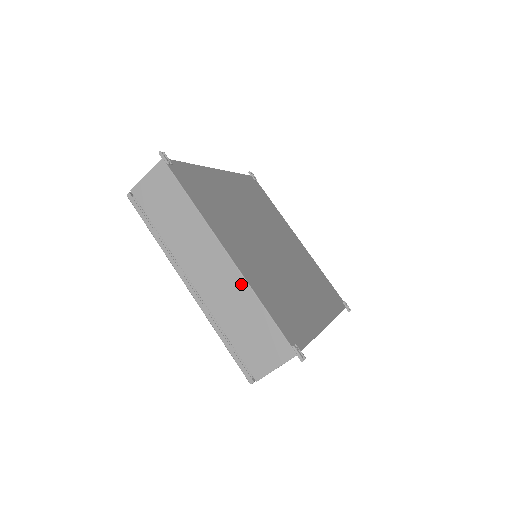
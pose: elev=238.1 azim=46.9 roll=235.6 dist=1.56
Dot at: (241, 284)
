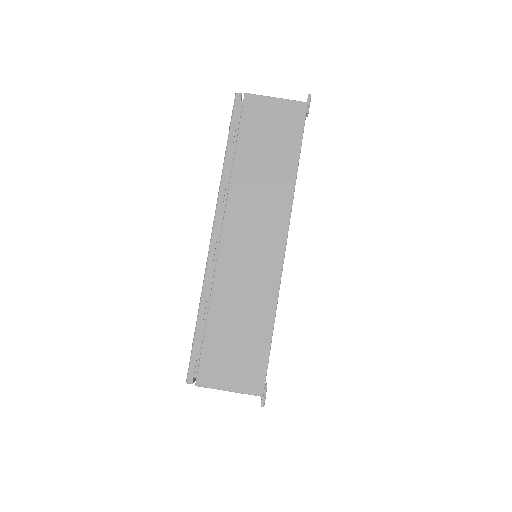
Dot at: (272, 285)
